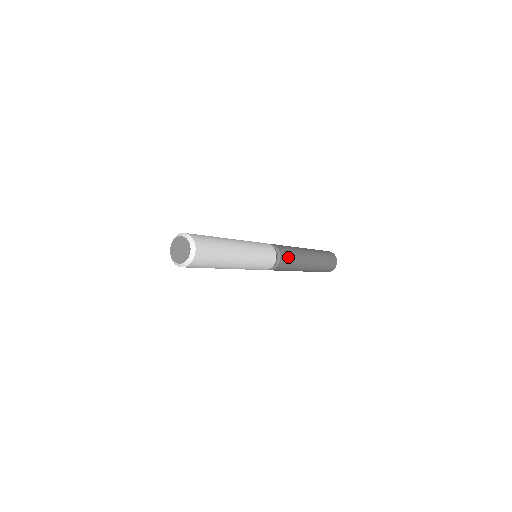
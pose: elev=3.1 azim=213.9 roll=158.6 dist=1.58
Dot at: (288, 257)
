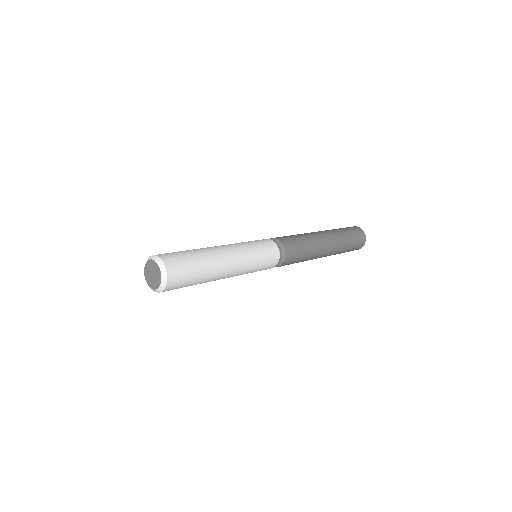
Dot at: (291, 263)
